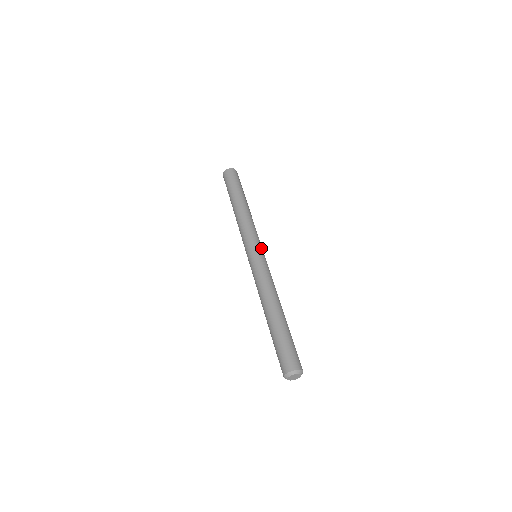
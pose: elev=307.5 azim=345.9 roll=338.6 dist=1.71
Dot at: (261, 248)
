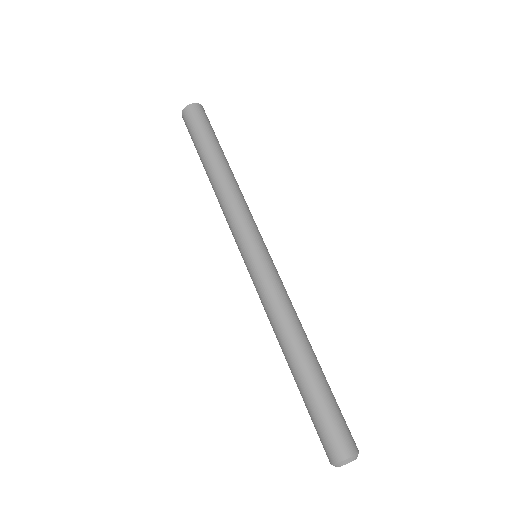
Dot at: (265, 246)
